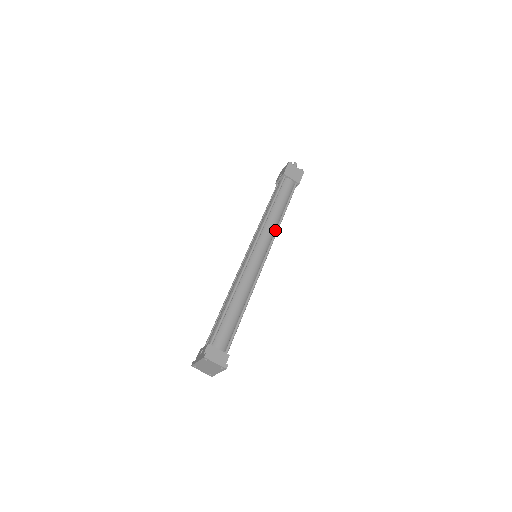
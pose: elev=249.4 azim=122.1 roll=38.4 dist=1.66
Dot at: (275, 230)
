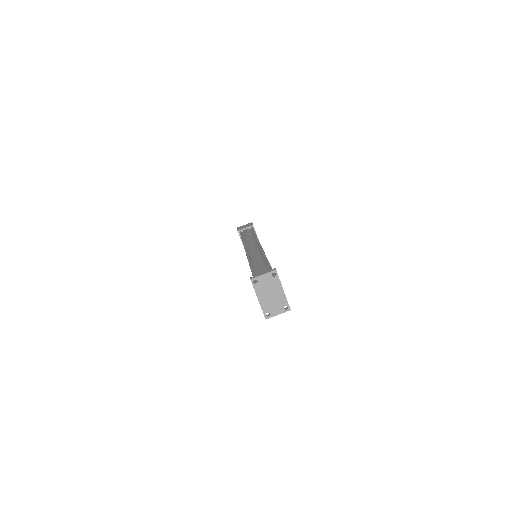
Dot at: (256, 240)
